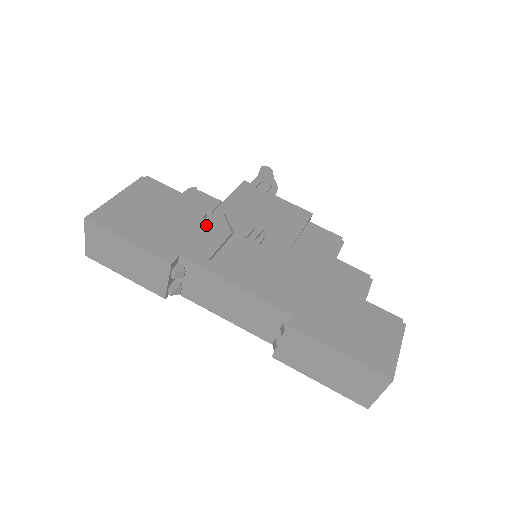
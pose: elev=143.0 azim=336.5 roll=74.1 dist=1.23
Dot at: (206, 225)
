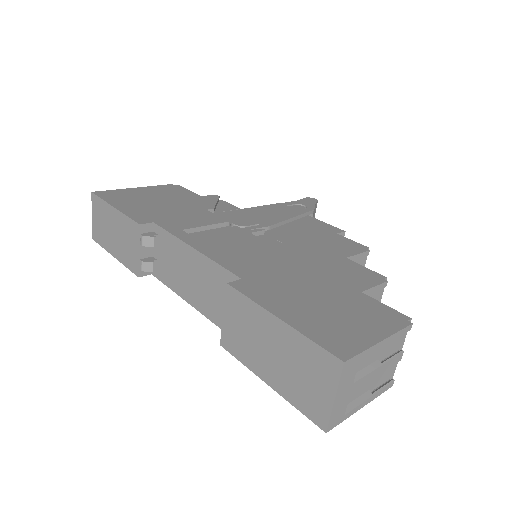
Dot at: (204, 213)
